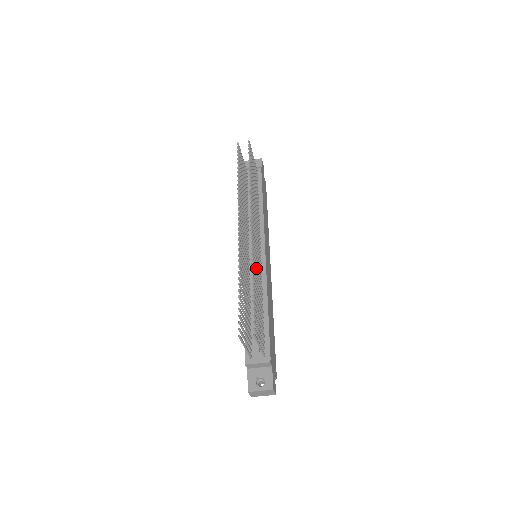
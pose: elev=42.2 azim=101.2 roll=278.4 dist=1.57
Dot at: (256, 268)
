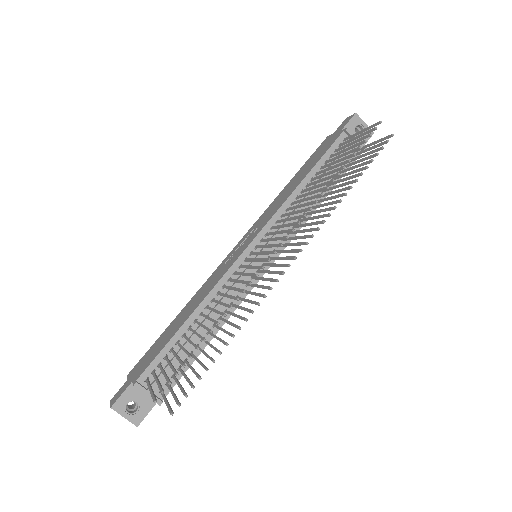
Dot at: (245, 310)
